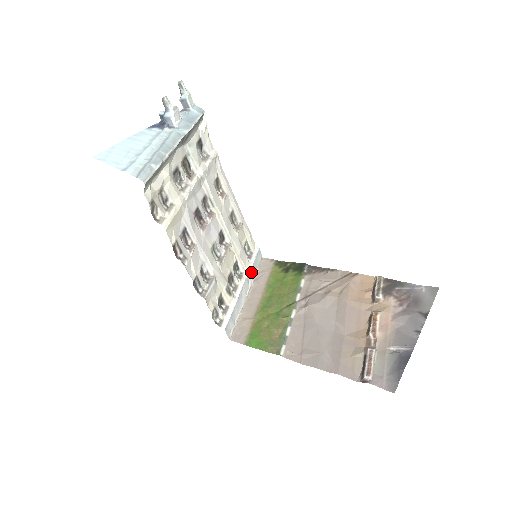
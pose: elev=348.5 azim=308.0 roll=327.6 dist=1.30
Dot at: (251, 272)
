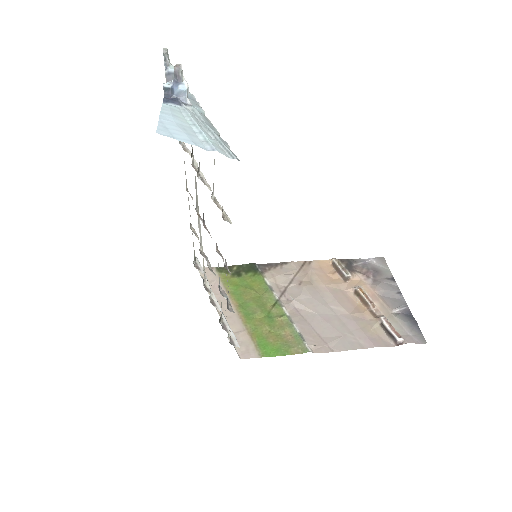
Dot at: (208, 283)
